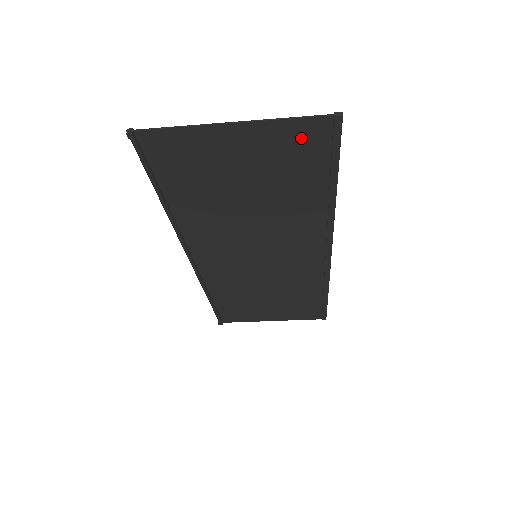
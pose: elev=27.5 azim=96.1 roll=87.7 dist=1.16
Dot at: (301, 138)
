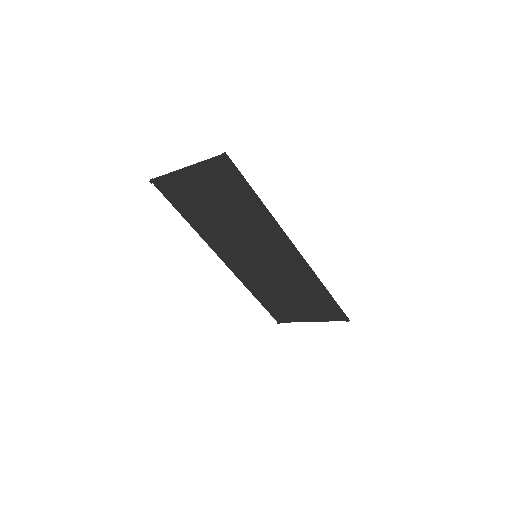
Dot at: (218, 170)
